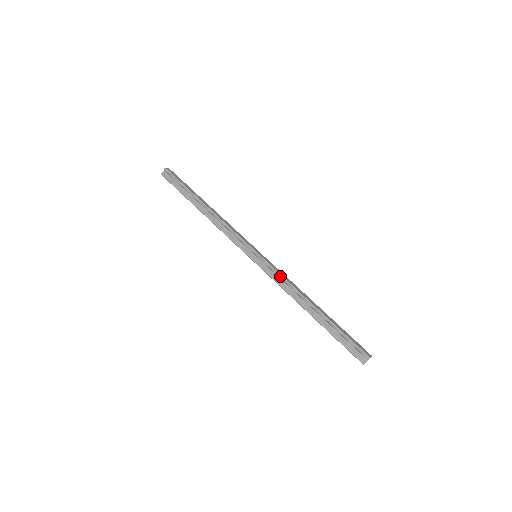
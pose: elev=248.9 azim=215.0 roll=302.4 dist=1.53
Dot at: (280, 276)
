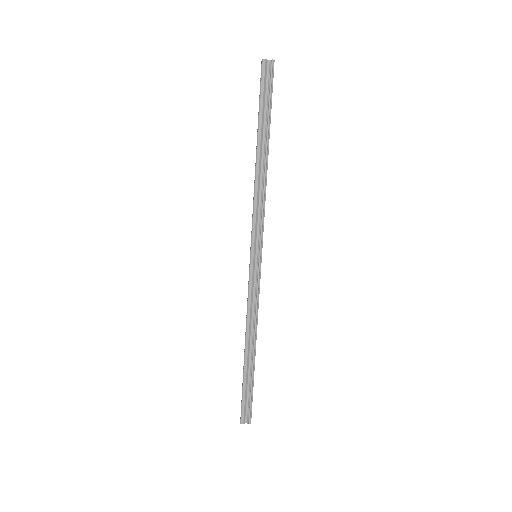
Dot at: (258, 299)
